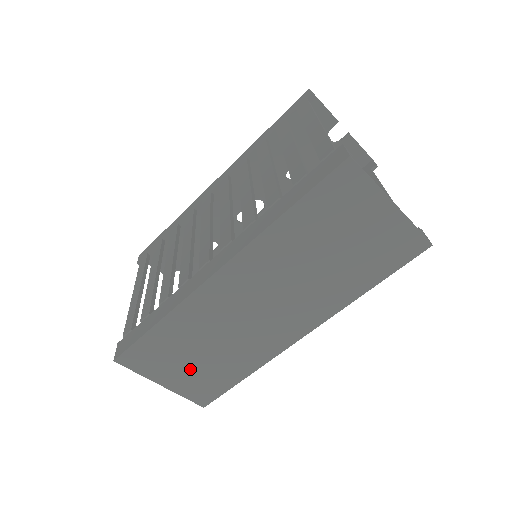
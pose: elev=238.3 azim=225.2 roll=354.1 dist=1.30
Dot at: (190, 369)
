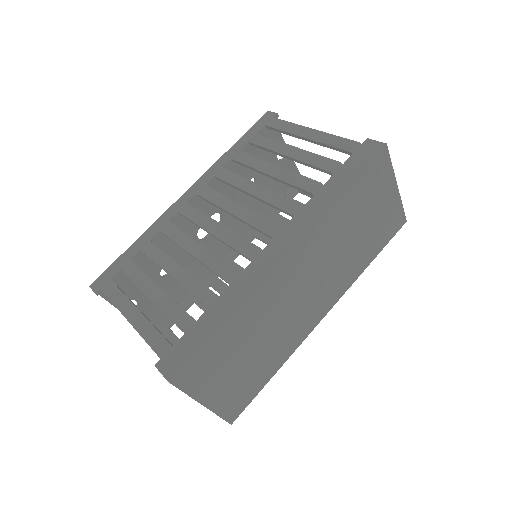
Dot at: (234, 375)
